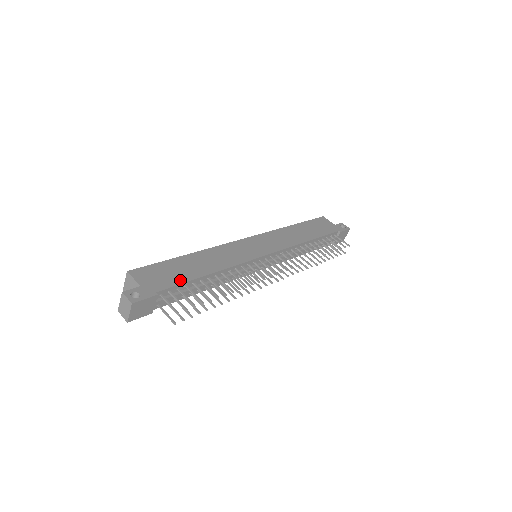
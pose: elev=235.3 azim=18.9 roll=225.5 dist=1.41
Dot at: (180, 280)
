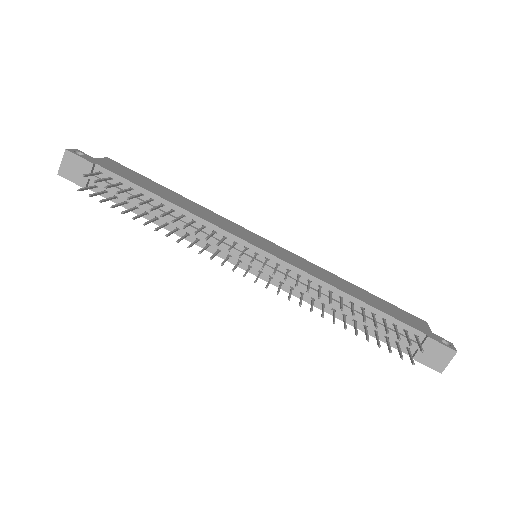
Dot at: (131, 180)
